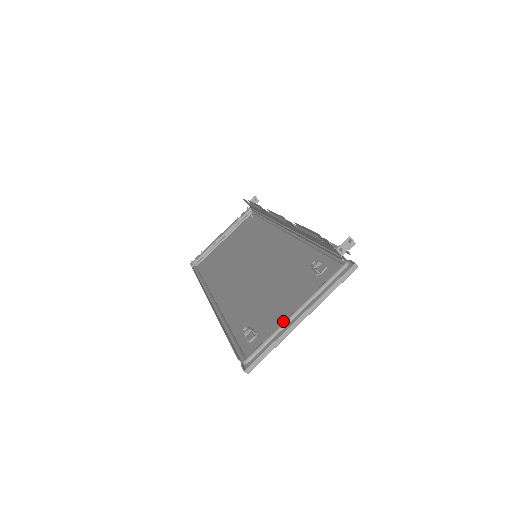
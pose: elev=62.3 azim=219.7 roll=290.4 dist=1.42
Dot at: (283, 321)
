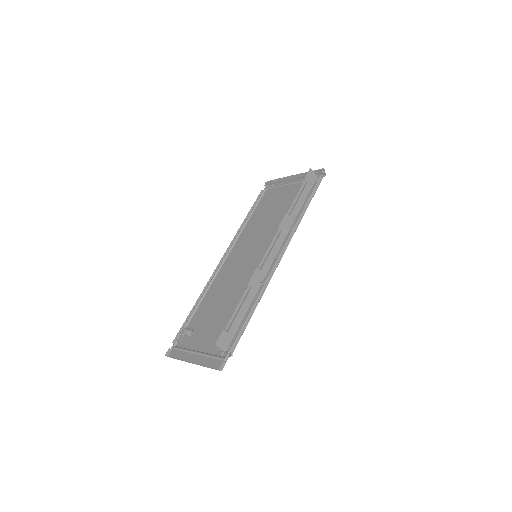
Dot at: (194, 348)
